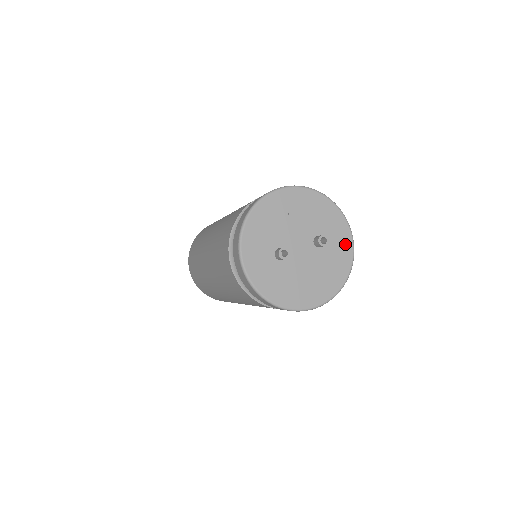
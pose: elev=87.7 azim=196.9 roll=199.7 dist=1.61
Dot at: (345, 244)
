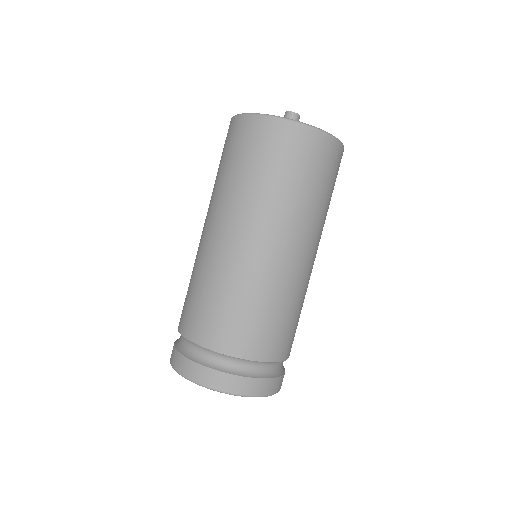
Dot at: occluded
